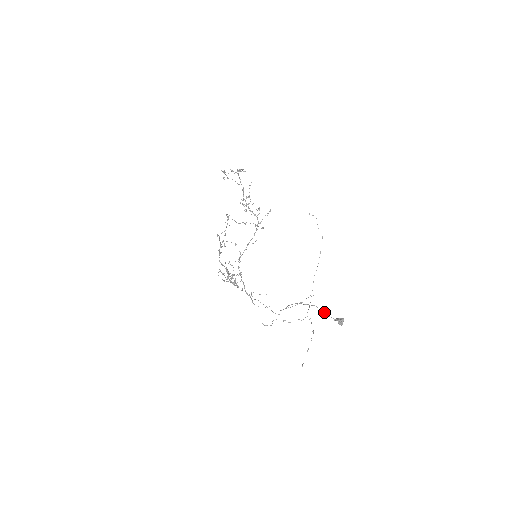
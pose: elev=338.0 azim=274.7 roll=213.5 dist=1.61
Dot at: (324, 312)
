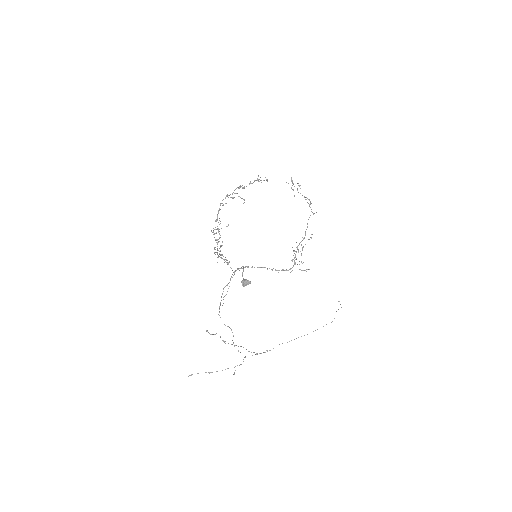
Dot at: (243, 271)
